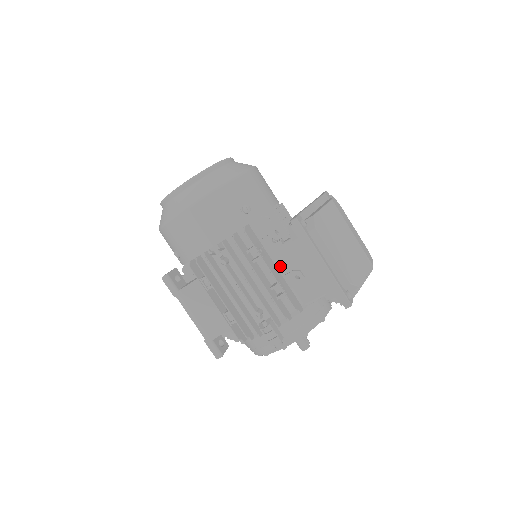
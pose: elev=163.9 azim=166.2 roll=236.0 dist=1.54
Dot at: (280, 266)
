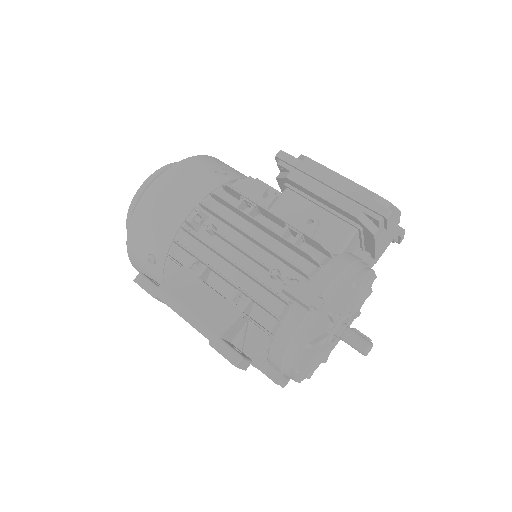
Dot at: occluded
